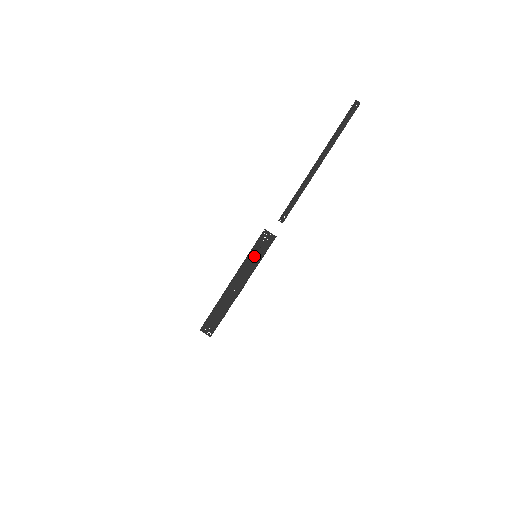
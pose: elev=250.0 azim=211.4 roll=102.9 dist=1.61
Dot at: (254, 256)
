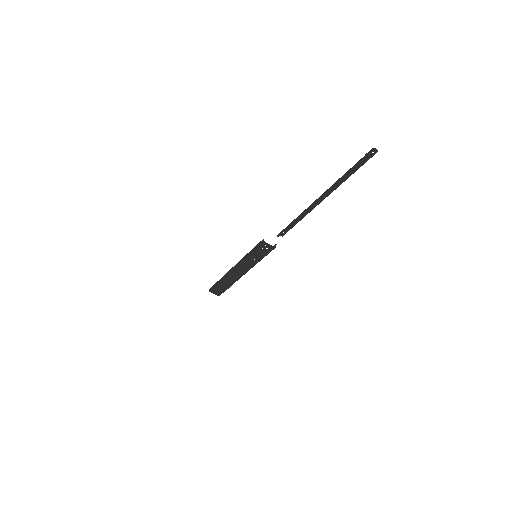
Dot at: (254, 257)
